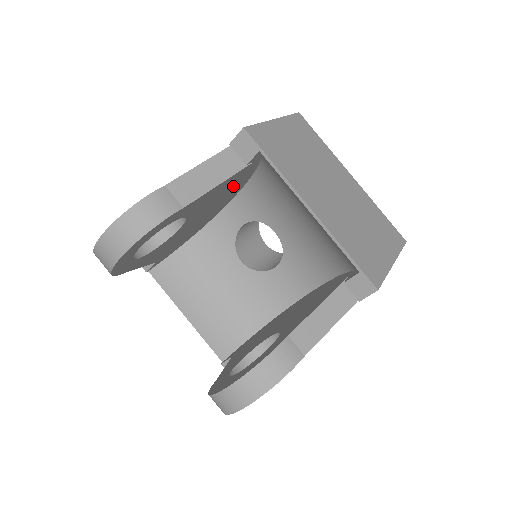
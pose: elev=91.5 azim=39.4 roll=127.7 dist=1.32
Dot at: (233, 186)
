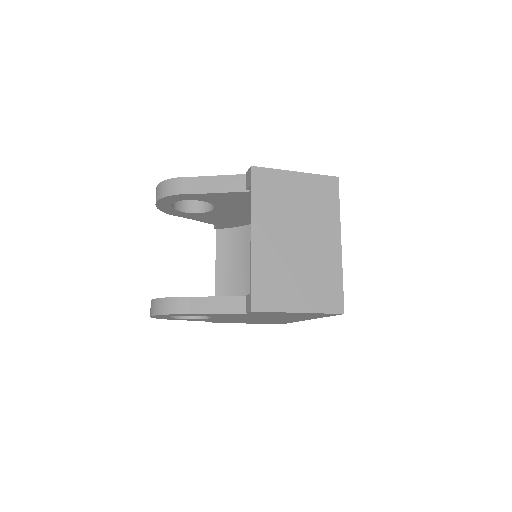
Dot at: occluded
